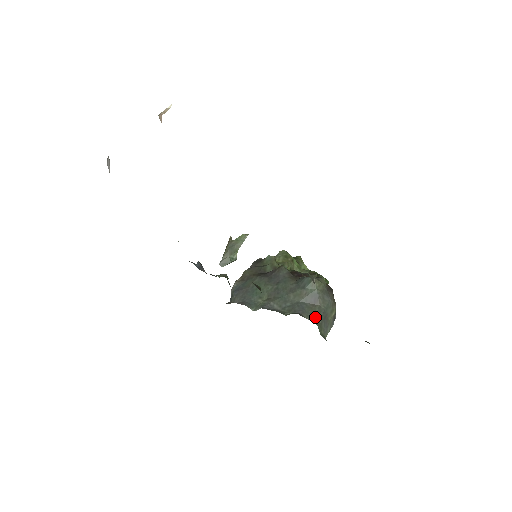
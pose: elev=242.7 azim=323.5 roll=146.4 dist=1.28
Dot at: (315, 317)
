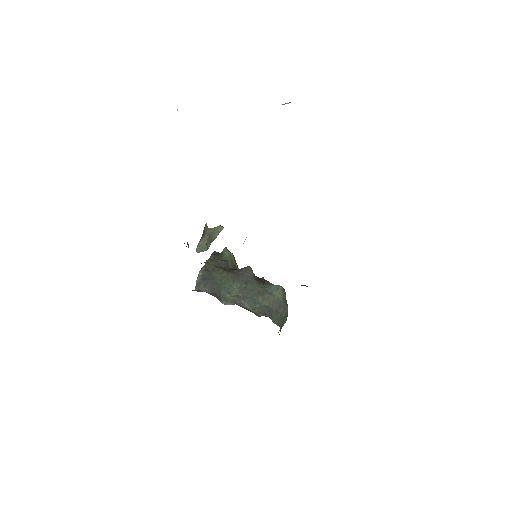
Dot at: (278, 323)
